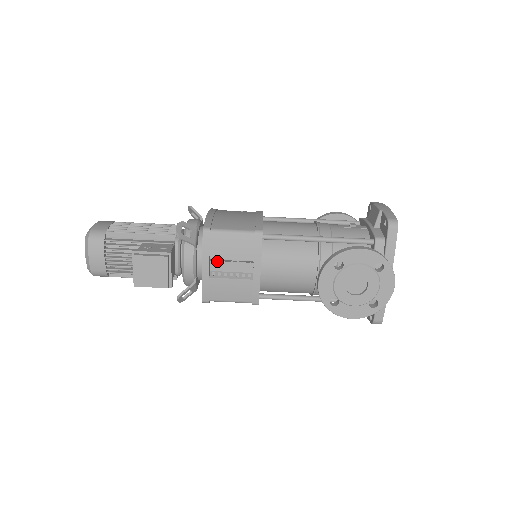
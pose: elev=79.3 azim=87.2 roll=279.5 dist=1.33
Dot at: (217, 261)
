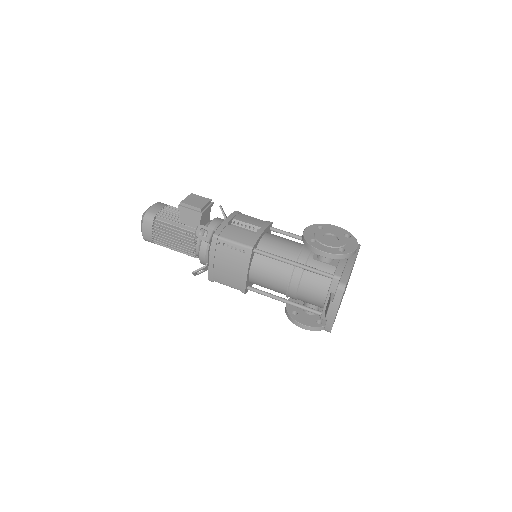
Dot at: (235, 226)
